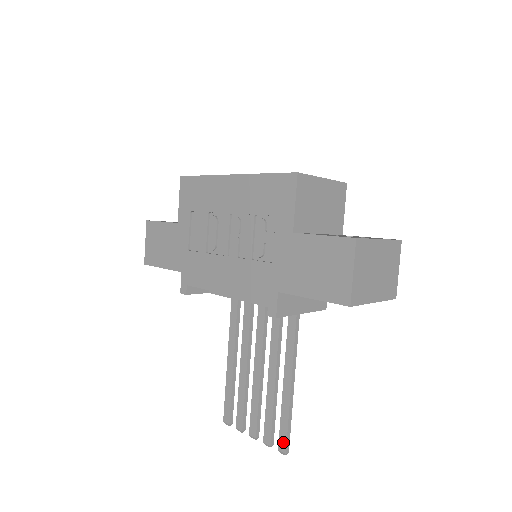
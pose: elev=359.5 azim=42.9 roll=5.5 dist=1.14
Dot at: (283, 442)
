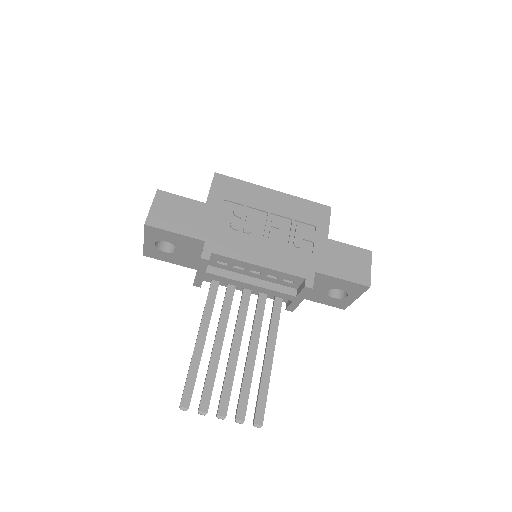
Dot at: (261, 414)
